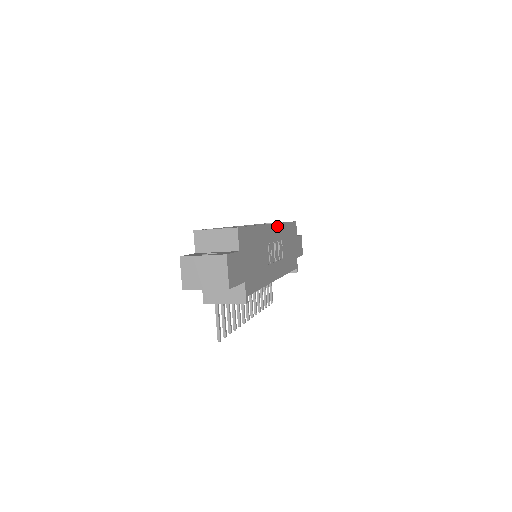
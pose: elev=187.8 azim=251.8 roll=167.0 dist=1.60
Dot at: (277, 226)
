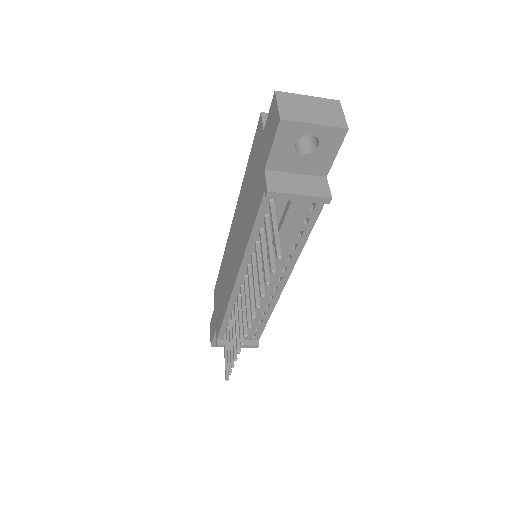
Dot at: occluded
